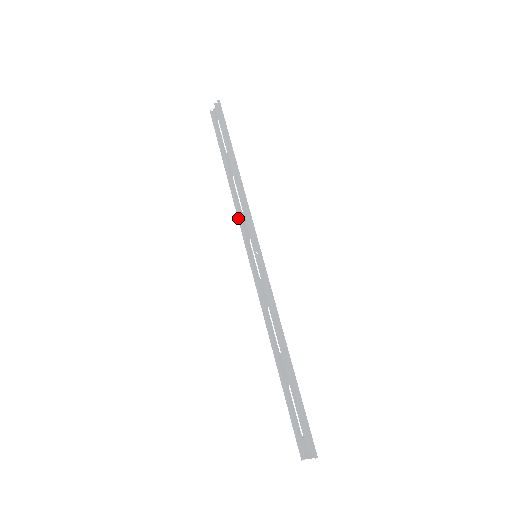
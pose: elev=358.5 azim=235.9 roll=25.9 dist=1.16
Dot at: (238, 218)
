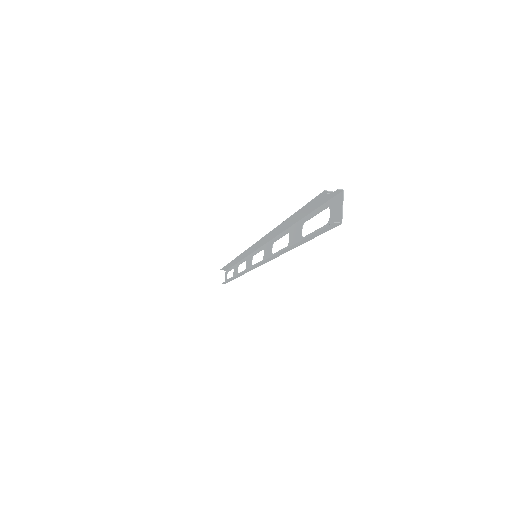
Dot at: (242, 272)
